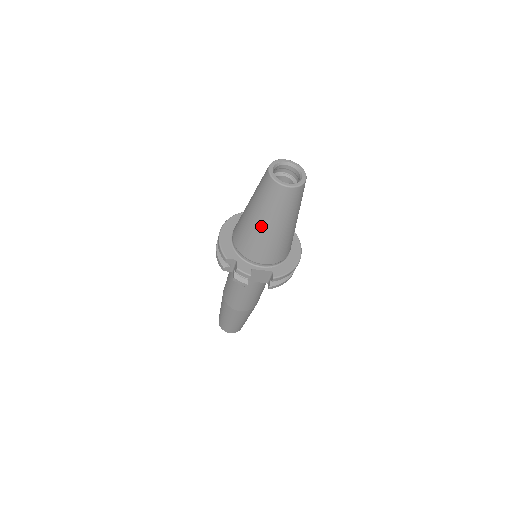
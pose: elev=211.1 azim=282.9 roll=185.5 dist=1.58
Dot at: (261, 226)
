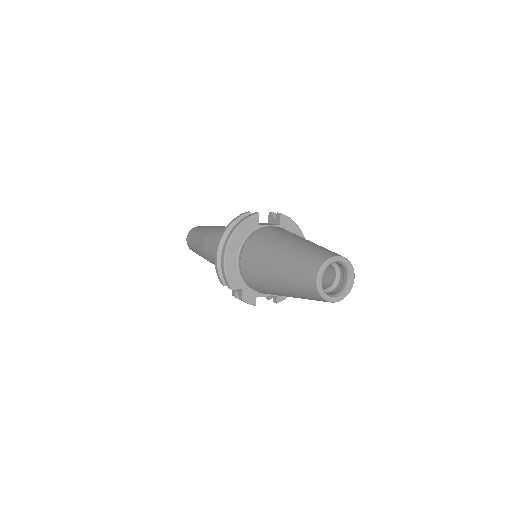
Dot at: (284, 294)
